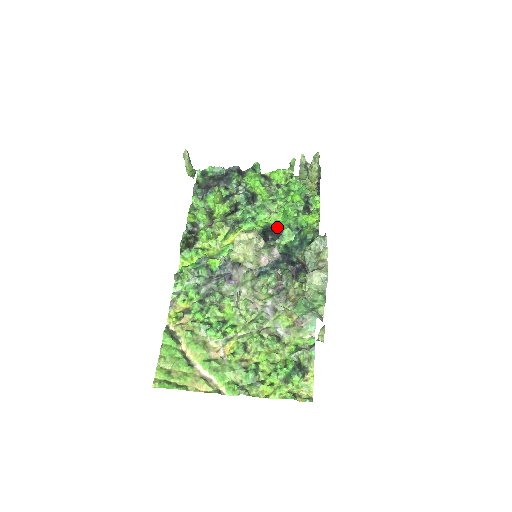
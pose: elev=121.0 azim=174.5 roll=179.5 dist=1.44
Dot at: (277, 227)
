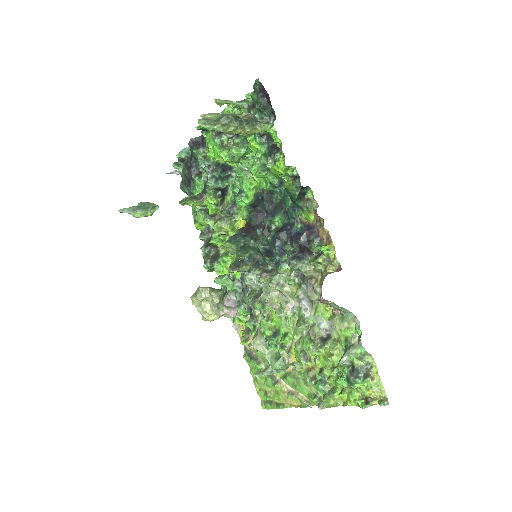
Dot at: (265, 189)
